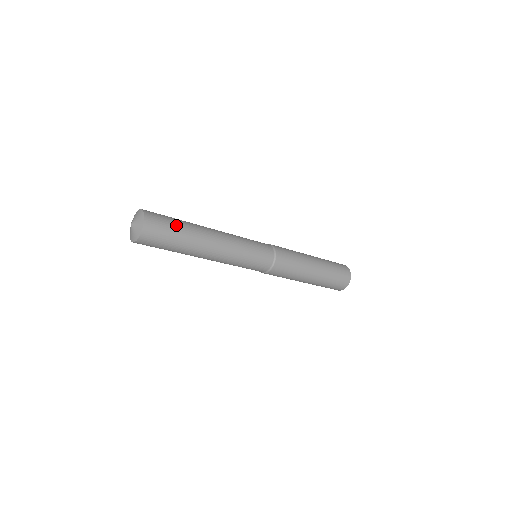
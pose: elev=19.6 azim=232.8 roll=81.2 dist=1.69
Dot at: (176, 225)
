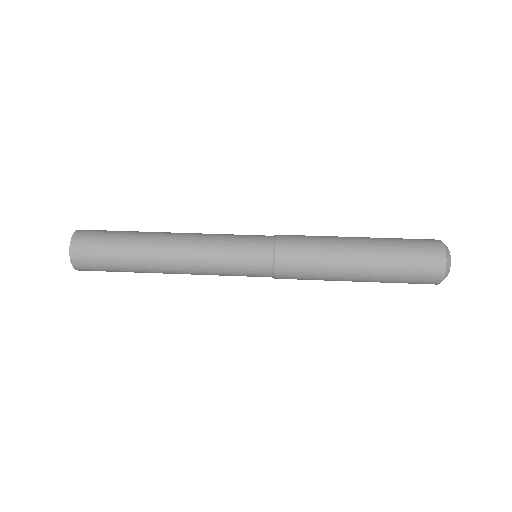
Dot at: (116, 270)
